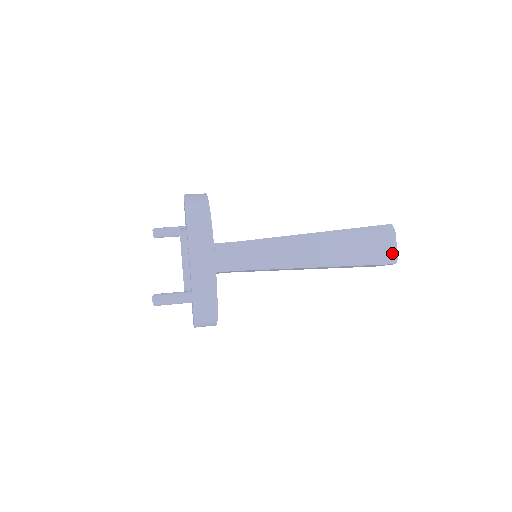
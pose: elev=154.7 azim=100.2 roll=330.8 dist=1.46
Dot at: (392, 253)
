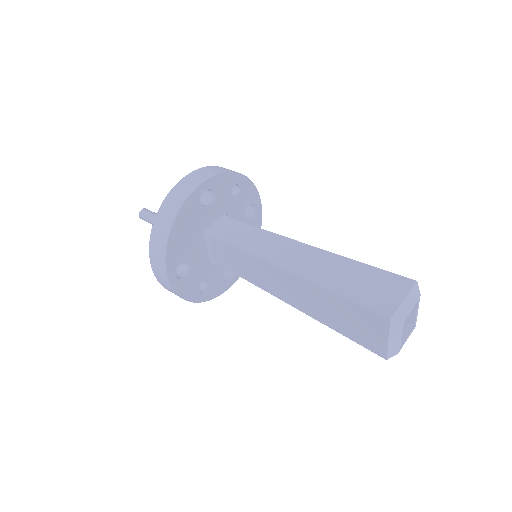
Dot at: (394, 306)
